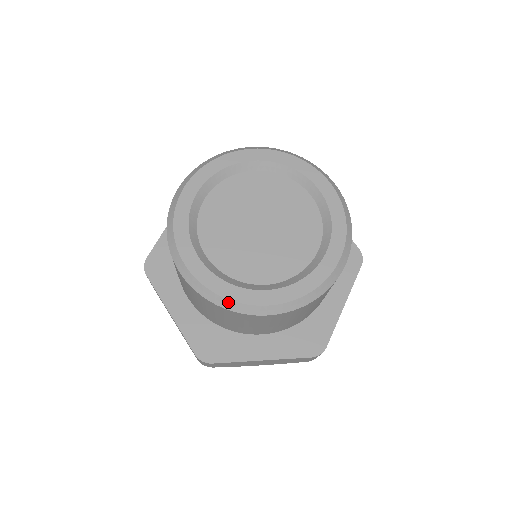
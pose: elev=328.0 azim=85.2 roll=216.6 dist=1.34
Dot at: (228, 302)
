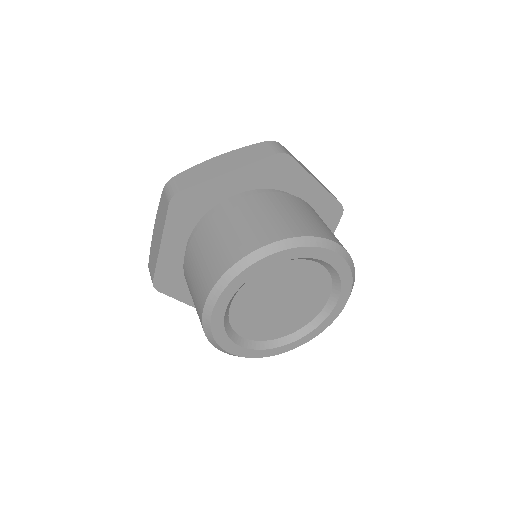
Dot at: (268, 356)
